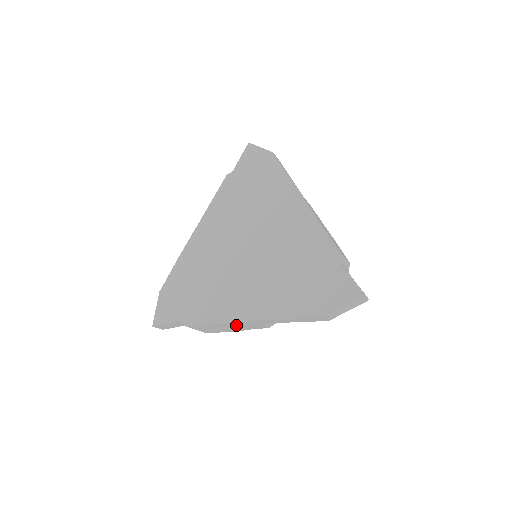
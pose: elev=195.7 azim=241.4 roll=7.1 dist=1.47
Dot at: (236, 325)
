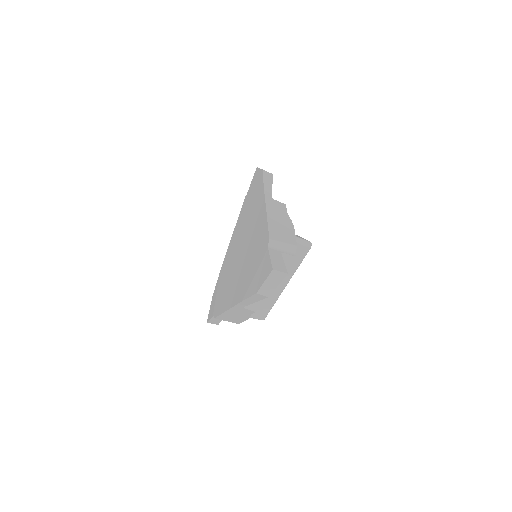
Dot at: (234, 312)
